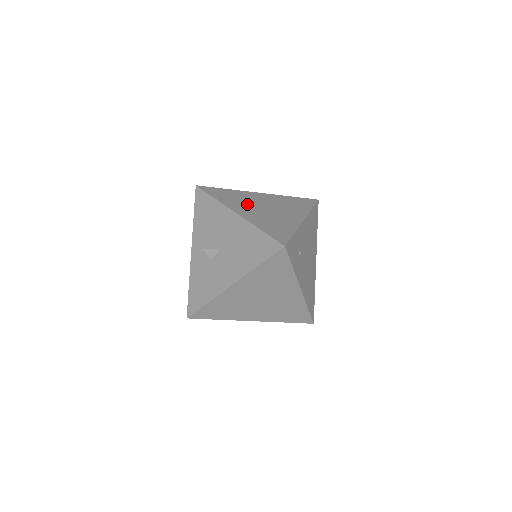
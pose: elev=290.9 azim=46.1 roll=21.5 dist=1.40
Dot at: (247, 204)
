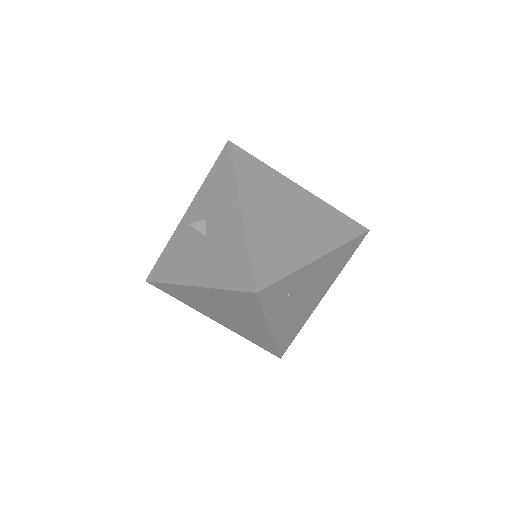
Dot at: (268, 199)
